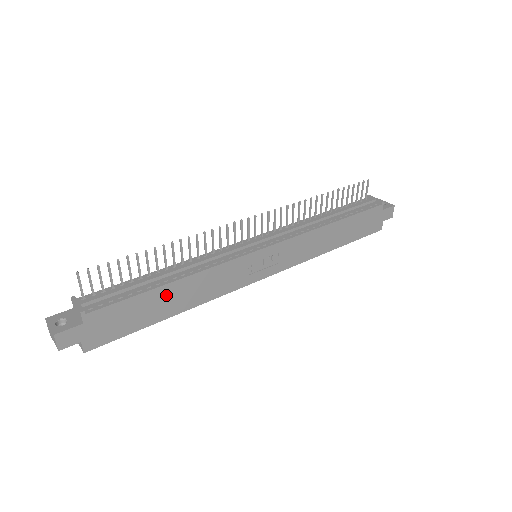
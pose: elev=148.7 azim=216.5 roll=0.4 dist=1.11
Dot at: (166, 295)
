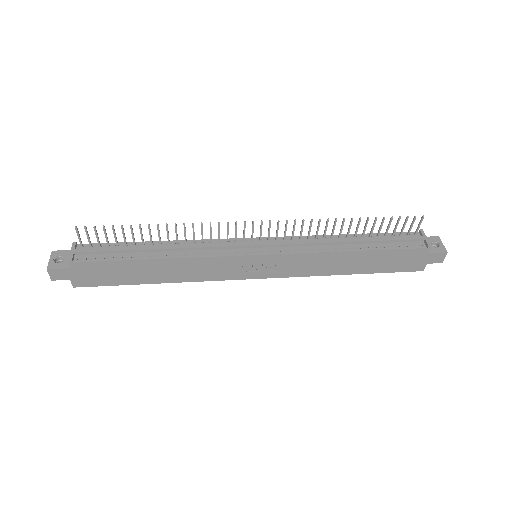
Dot at: (148, 267)
